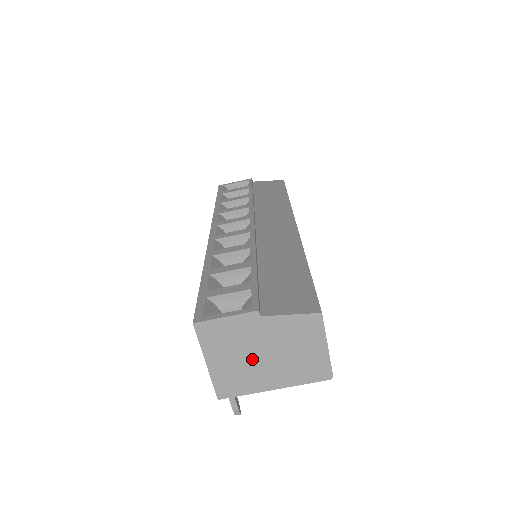
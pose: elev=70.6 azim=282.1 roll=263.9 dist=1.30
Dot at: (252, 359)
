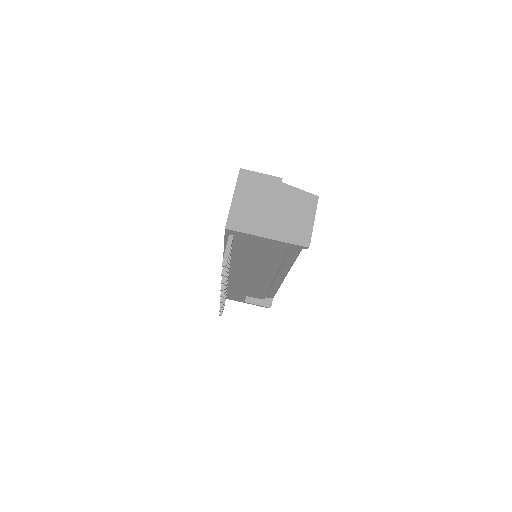
Dot at: (263, 208)
